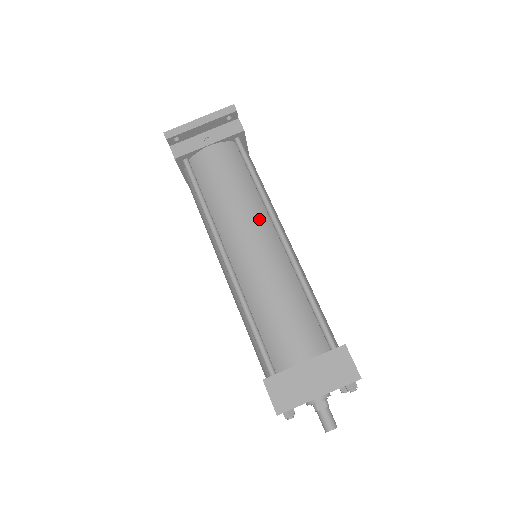
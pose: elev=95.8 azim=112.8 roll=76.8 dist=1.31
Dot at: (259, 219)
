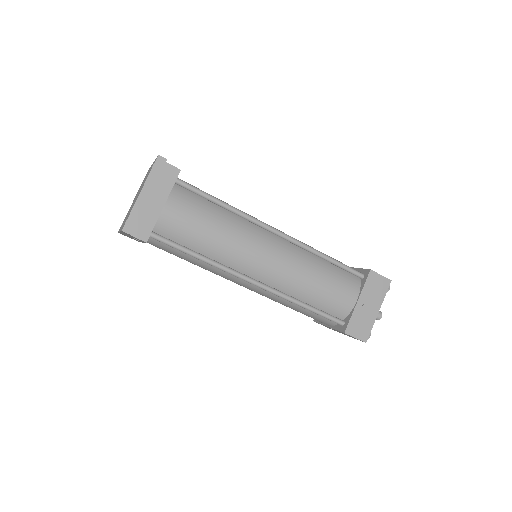
Dot at: (254, 234)
